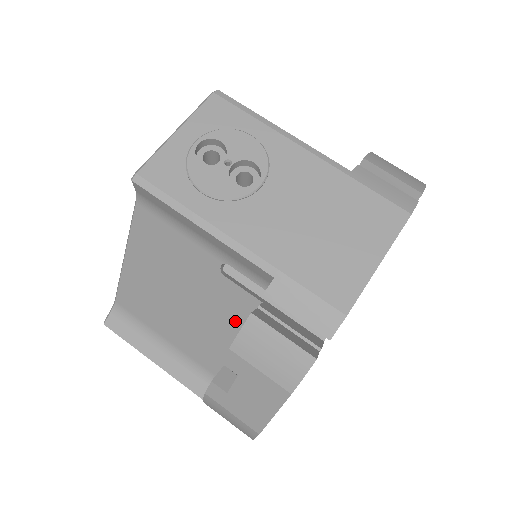
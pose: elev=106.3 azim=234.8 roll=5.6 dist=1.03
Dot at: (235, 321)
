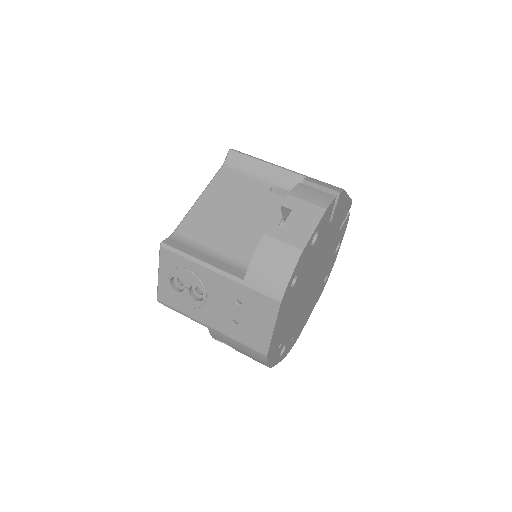
Dot at: (275, 218)
